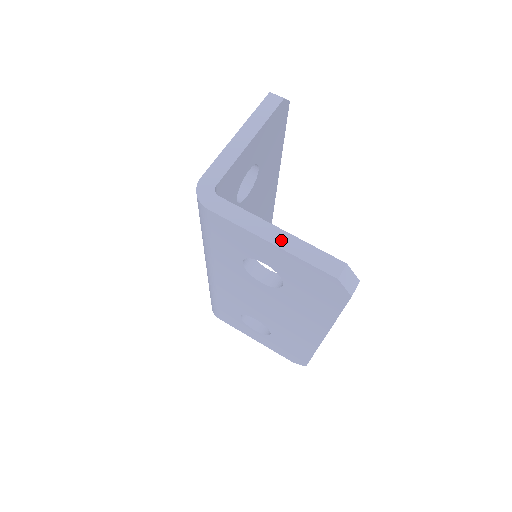
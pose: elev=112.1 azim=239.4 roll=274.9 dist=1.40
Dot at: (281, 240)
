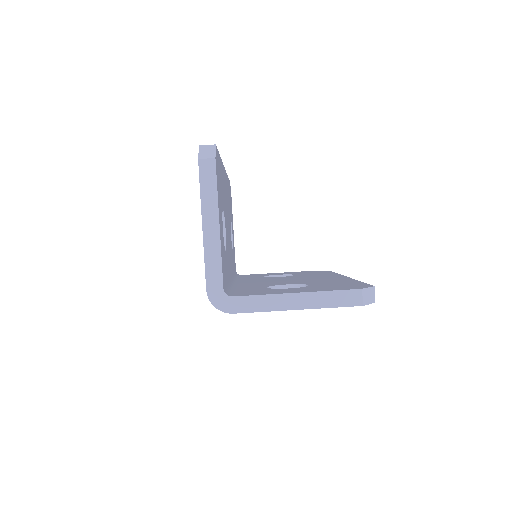
Dot at: (303, 302)
